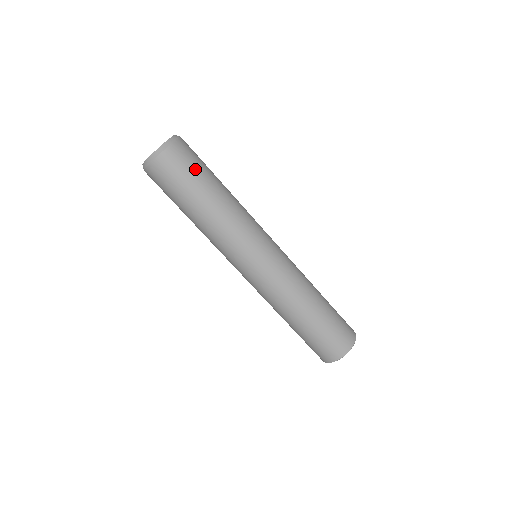
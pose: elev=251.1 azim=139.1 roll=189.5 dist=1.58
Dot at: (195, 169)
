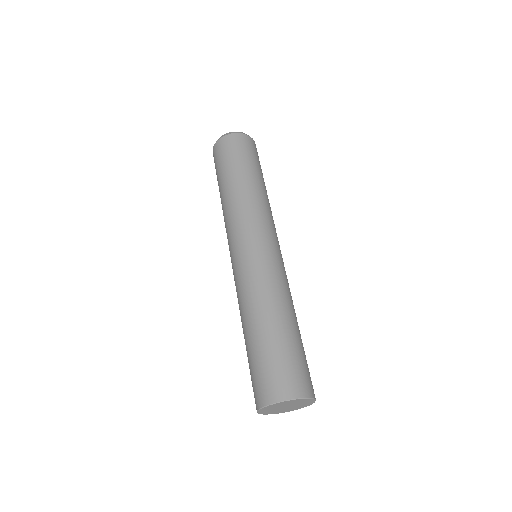
Dot at: (233, 156)
